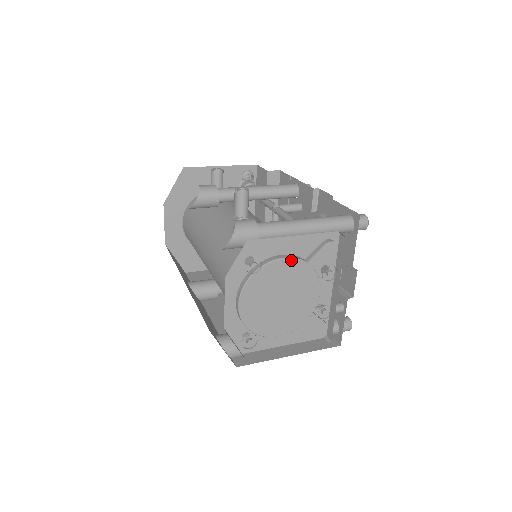
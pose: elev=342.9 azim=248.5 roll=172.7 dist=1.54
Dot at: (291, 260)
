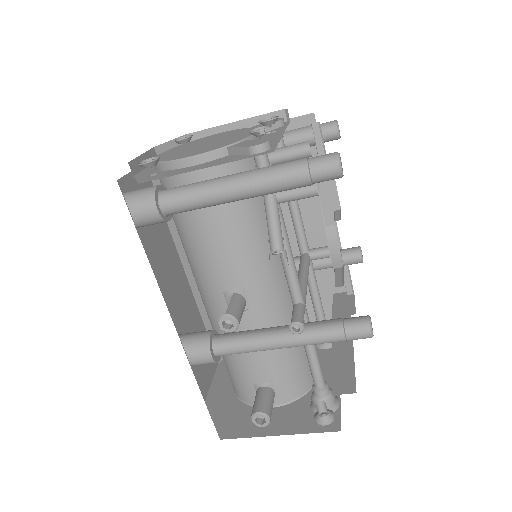
Dot at: (226, 132)
